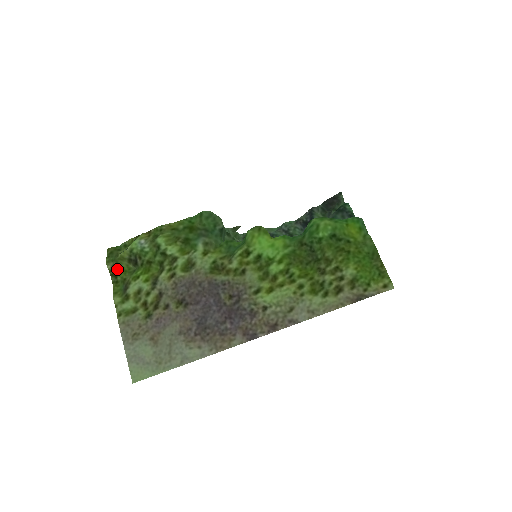
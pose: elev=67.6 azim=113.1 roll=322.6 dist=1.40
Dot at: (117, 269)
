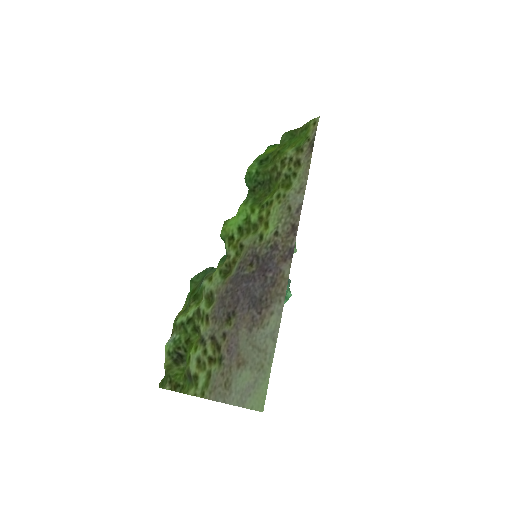
Dot at: (174, 380)
